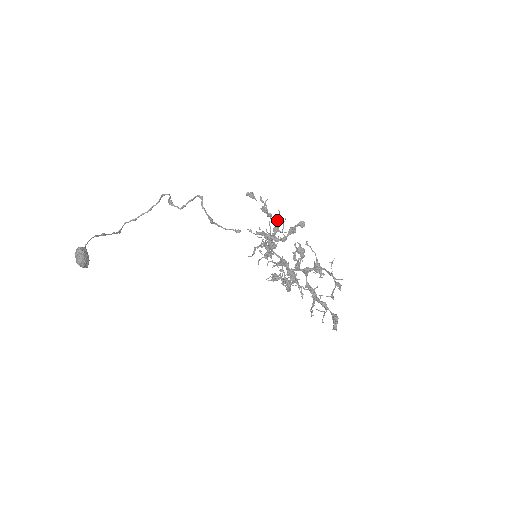
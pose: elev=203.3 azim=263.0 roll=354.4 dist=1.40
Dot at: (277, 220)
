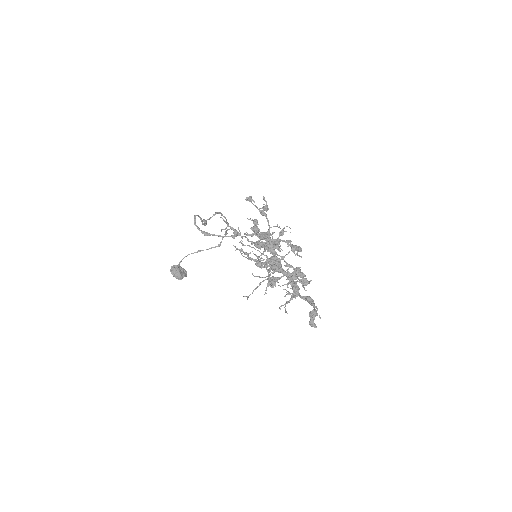
Dot at: (227, 225)
